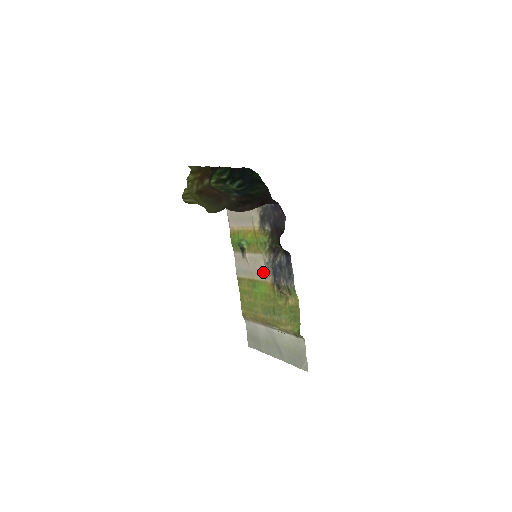
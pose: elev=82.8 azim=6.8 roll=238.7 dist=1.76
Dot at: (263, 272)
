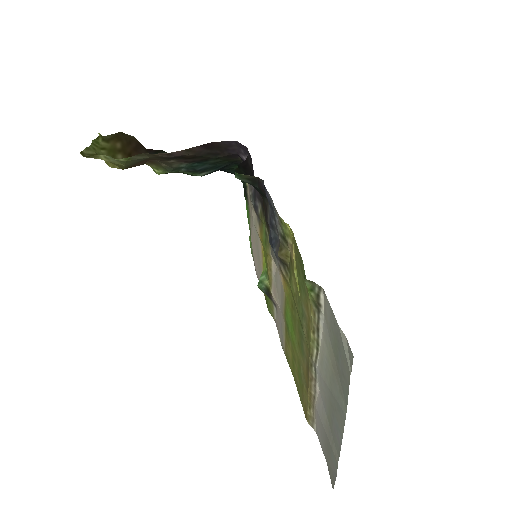
Dot at: (281, 283)
